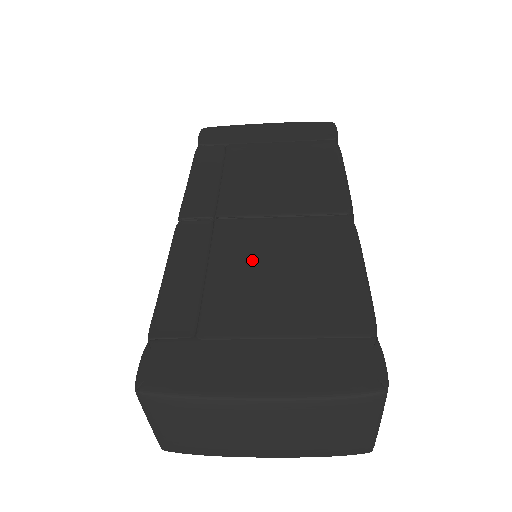
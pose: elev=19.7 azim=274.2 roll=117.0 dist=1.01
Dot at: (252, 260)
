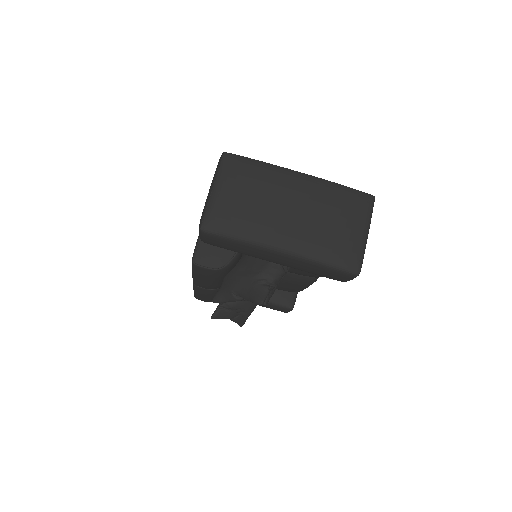
Dot at: occluded
